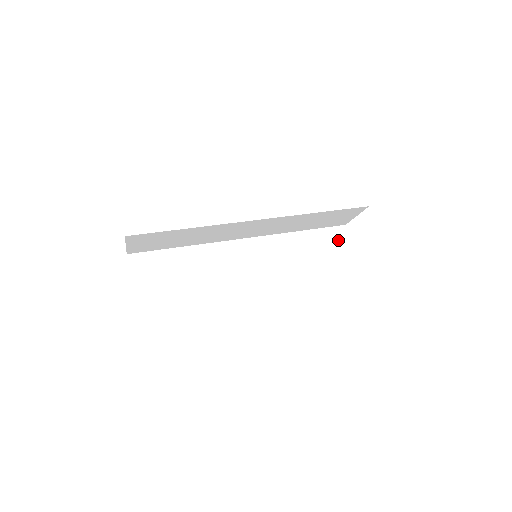
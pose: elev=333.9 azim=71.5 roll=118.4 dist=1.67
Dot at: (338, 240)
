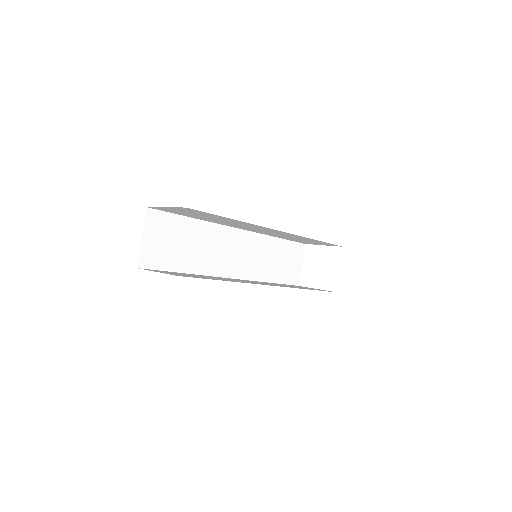
Dot at: (297, 255)
